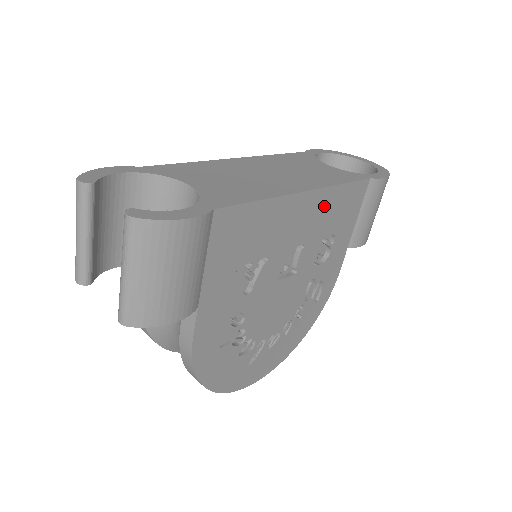
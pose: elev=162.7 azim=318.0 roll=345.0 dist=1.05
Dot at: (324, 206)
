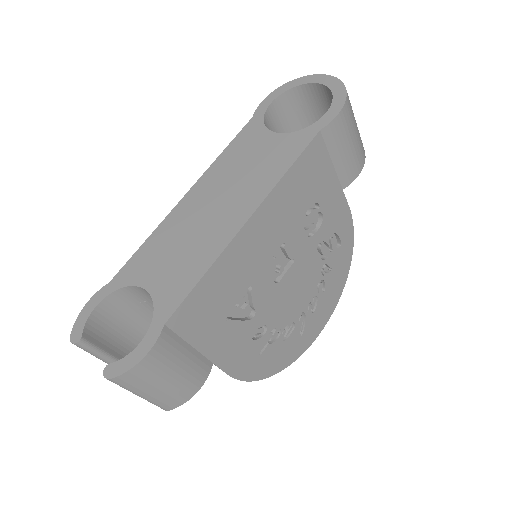
Dot at: (279, 205)
